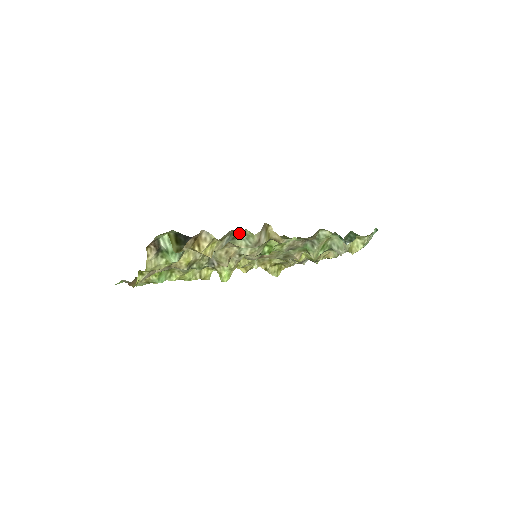
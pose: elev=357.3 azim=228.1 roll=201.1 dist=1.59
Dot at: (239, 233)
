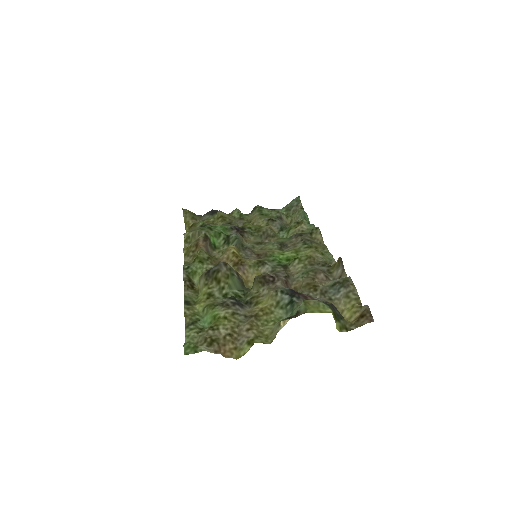
Dot at: (340, 279)
